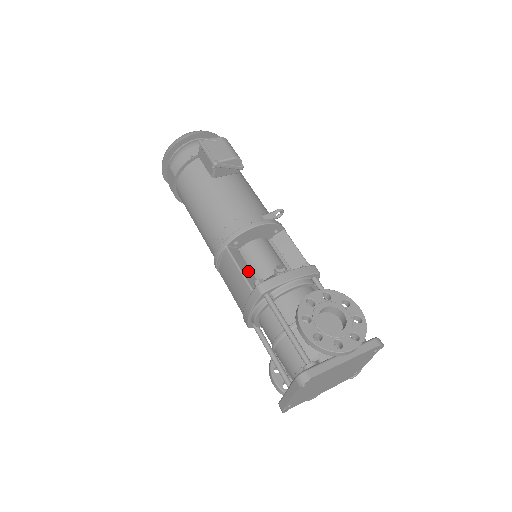
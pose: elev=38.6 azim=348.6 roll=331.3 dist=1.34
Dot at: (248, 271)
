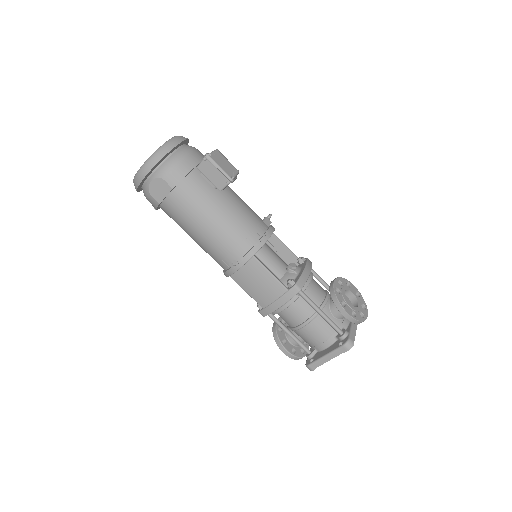
Dot at: occluded
